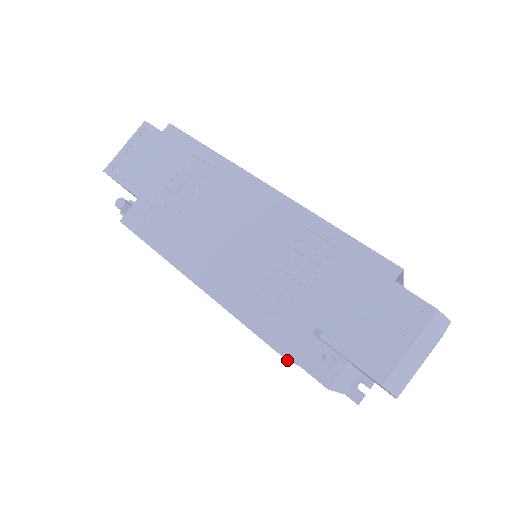
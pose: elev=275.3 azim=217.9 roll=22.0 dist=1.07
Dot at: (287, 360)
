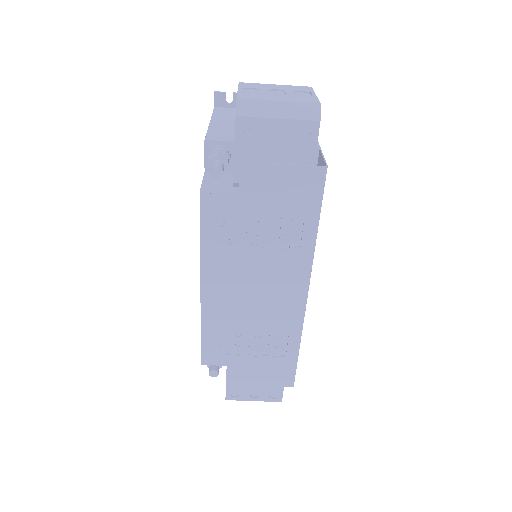
Dot at: (201, 363)
